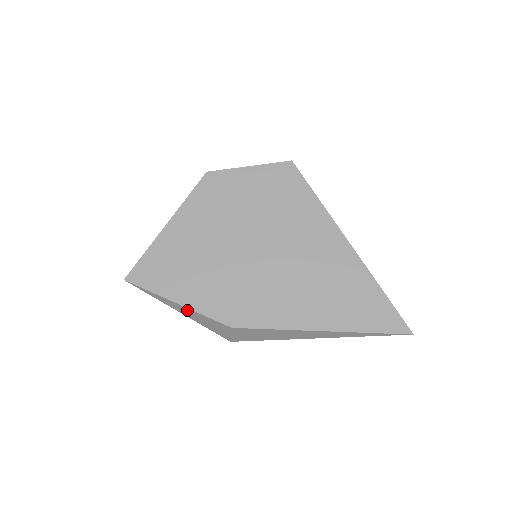
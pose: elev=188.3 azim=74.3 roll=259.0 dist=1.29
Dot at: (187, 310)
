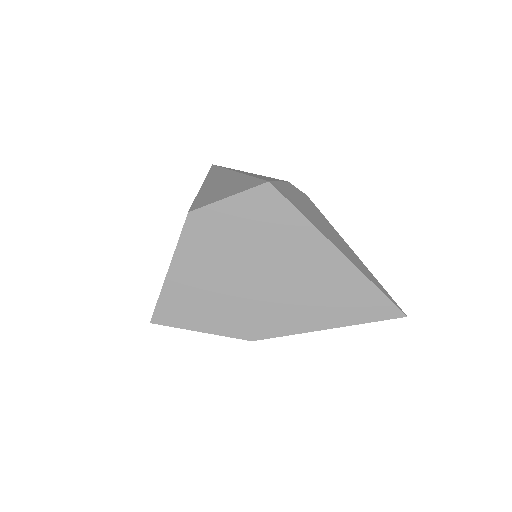
Dot at: (211, 333)
